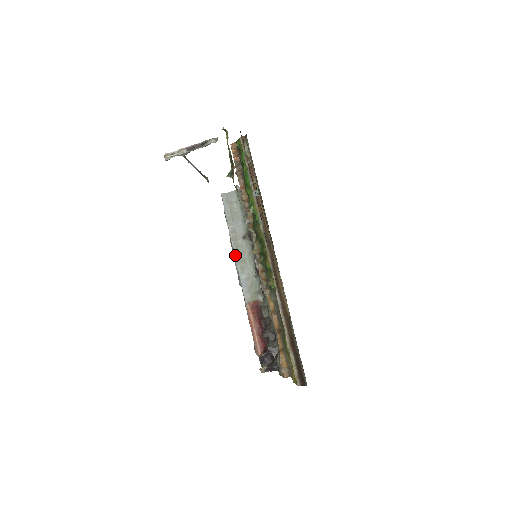
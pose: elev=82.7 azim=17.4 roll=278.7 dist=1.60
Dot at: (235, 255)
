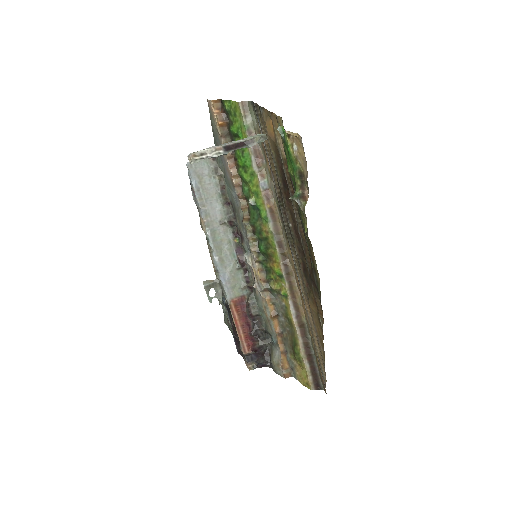
Dot at: (212, 245)
